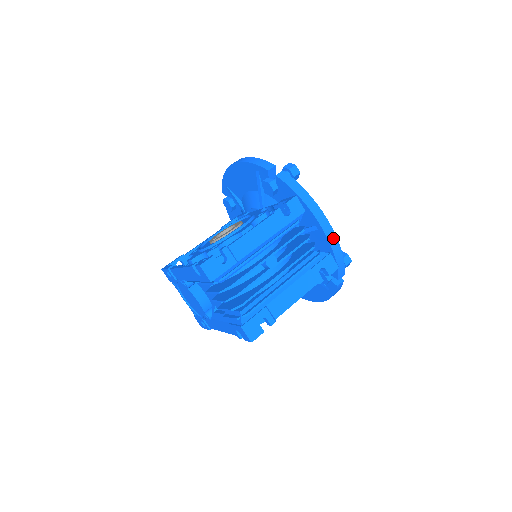
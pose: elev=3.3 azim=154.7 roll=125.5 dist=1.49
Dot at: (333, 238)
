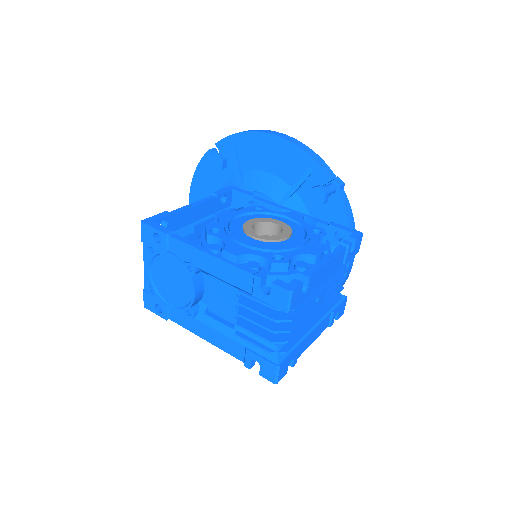
Dot at: (346, 279)
